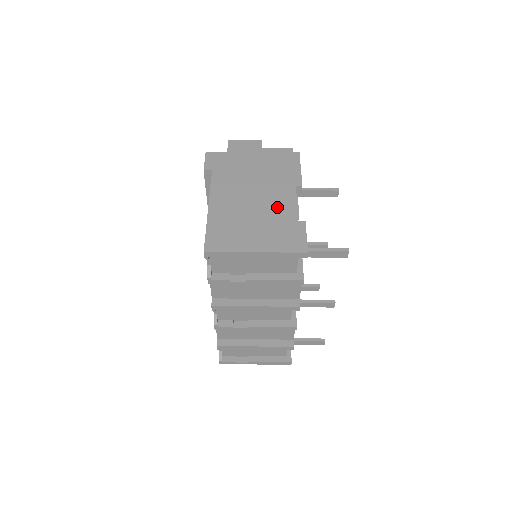
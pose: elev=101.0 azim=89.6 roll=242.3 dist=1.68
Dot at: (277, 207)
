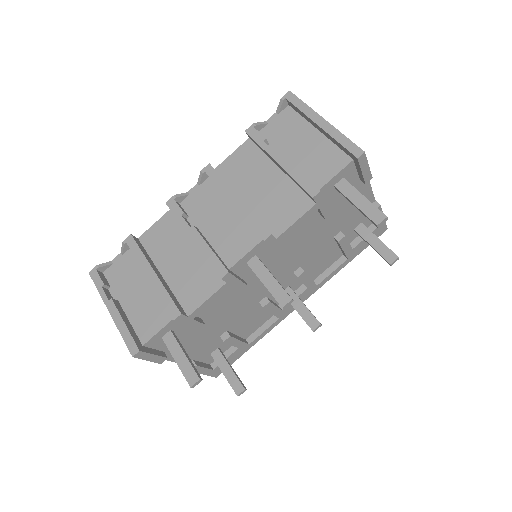
Dot at: occluded
